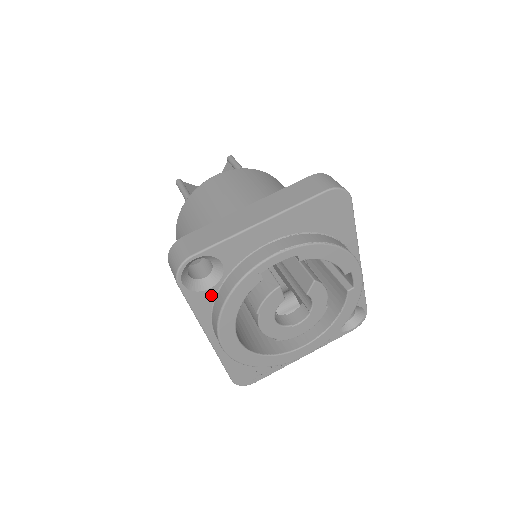
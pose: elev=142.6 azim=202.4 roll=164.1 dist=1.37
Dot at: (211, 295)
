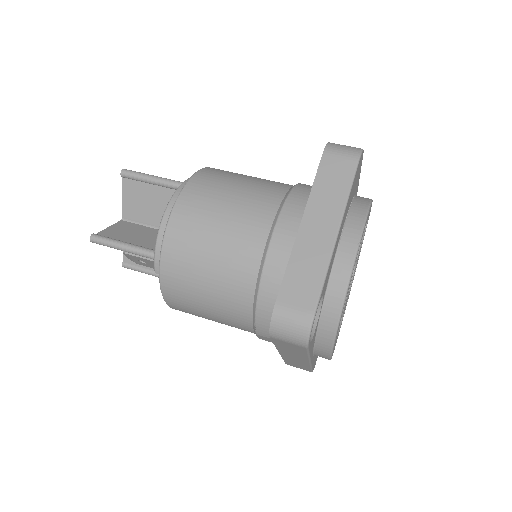
Dot at: (316, 328)
